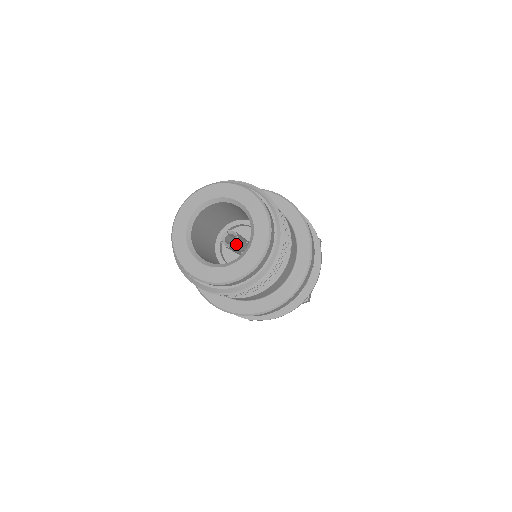
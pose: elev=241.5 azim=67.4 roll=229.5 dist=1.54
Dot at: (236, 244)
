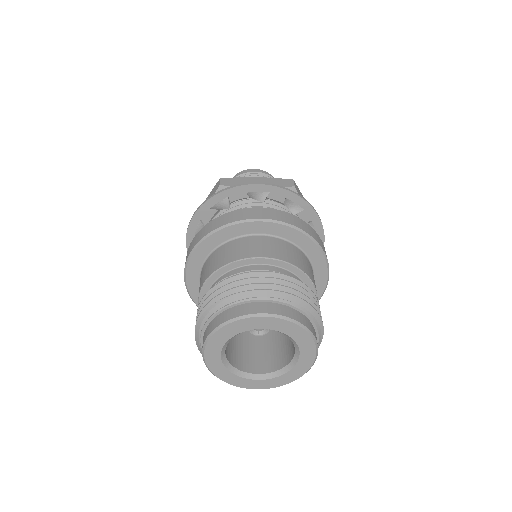
Dot at: (264, 333)
